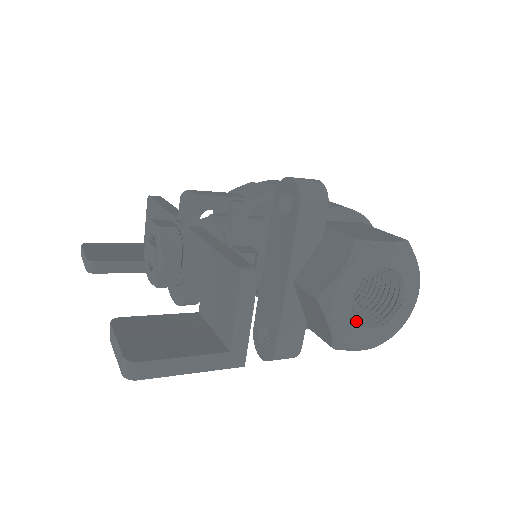
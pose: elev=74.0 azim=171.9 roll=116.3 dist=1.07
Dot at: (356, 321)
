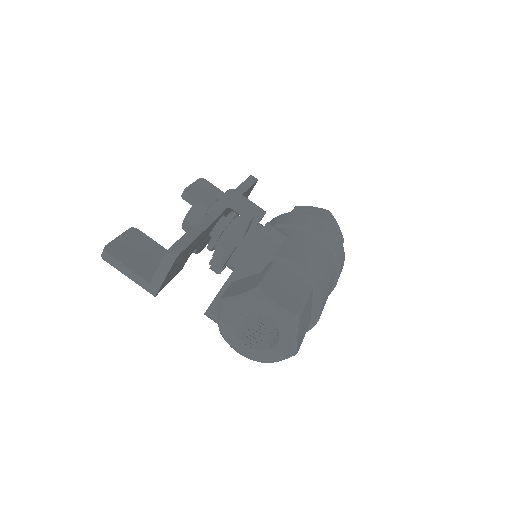
Dot at: (247, 334)
